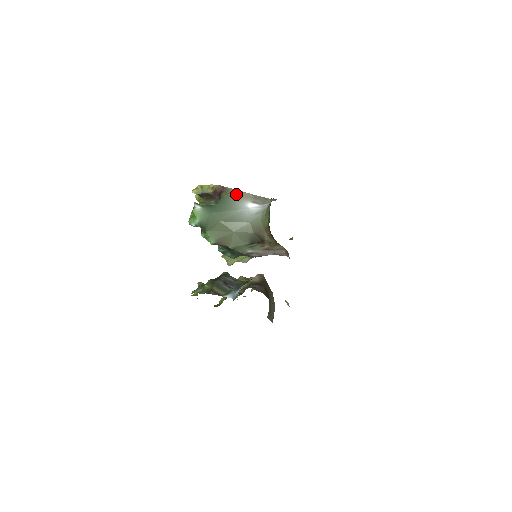
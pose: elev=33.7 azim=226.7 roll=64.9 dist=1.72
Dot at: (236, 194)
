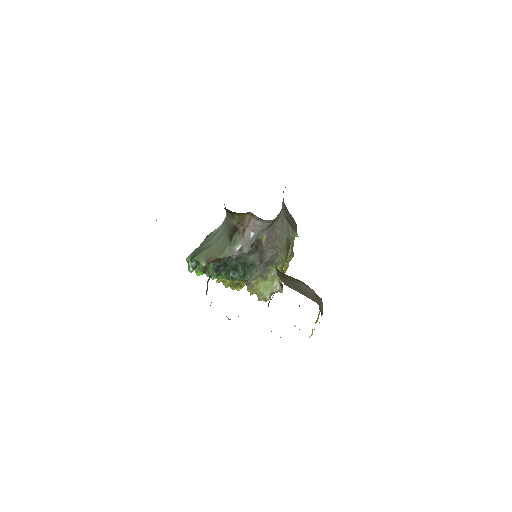
Dot at: occluded
